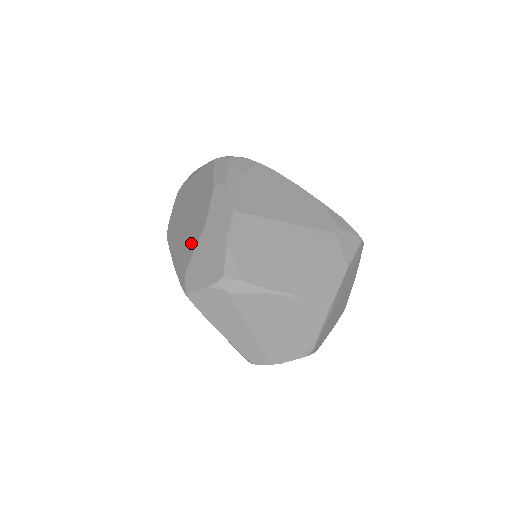
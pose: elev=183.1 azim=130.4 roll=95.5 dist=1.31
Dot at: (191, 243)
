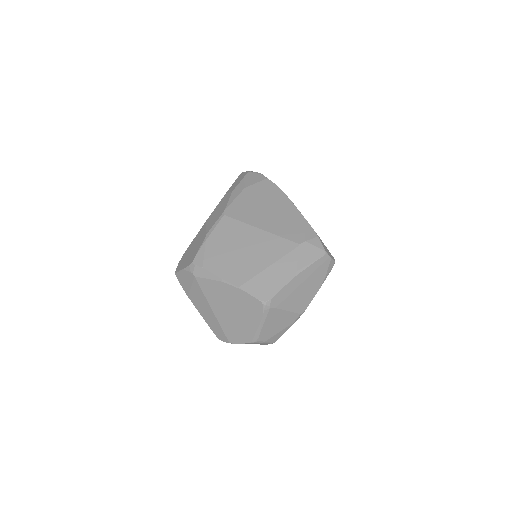
Dot at: occluded
